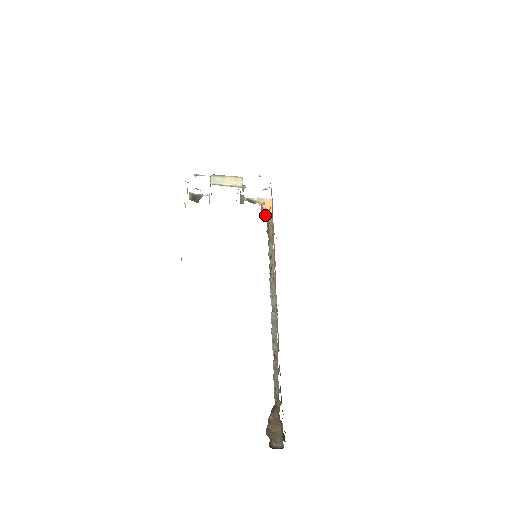
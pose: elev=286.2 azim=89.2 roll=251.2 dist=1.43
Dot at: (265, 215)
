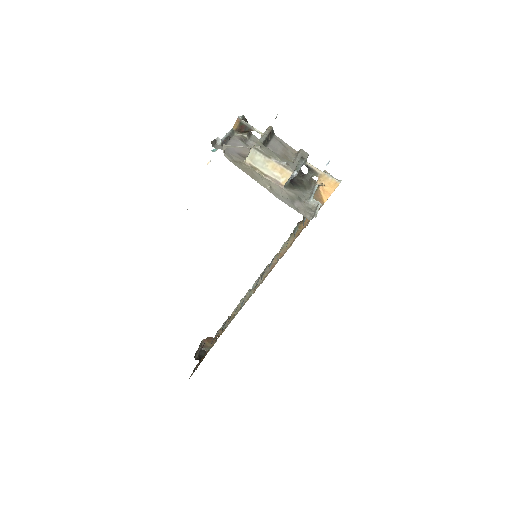
Dot at: occluded
